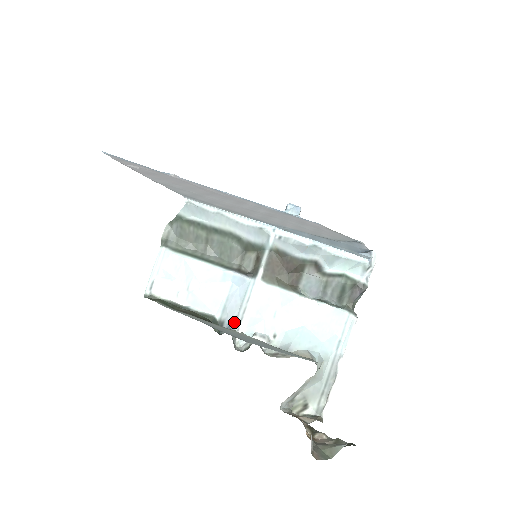
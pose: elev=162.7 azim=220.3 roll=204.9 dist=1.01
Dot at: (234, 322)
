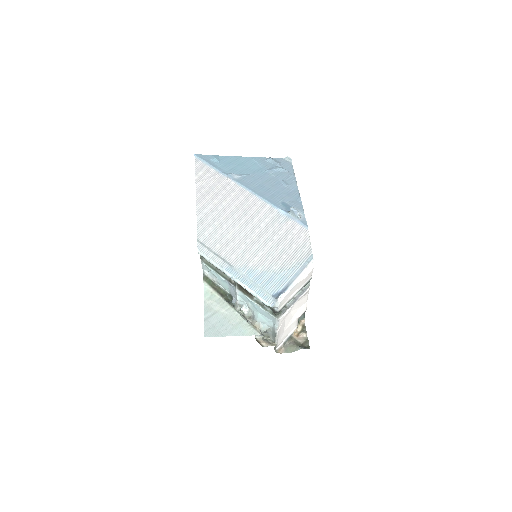
Dot at: (235, 298)
